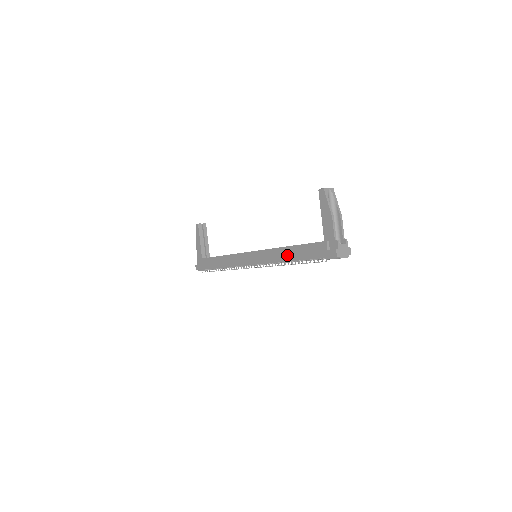
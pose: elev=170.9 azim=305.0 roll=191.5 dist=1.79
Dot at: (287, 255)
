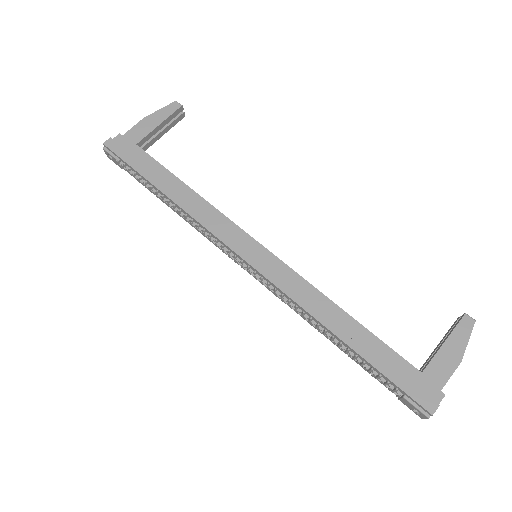
Dot at: (339, 324)
